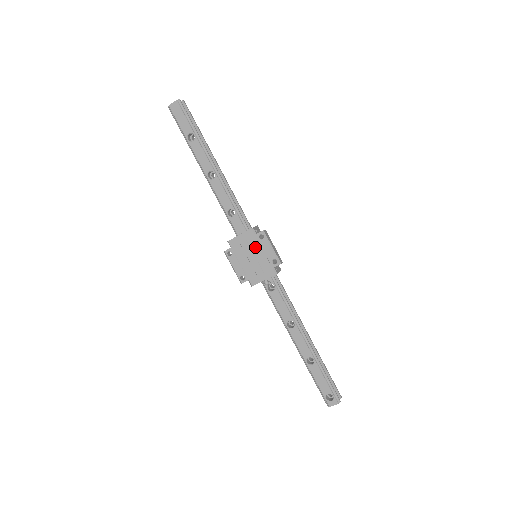
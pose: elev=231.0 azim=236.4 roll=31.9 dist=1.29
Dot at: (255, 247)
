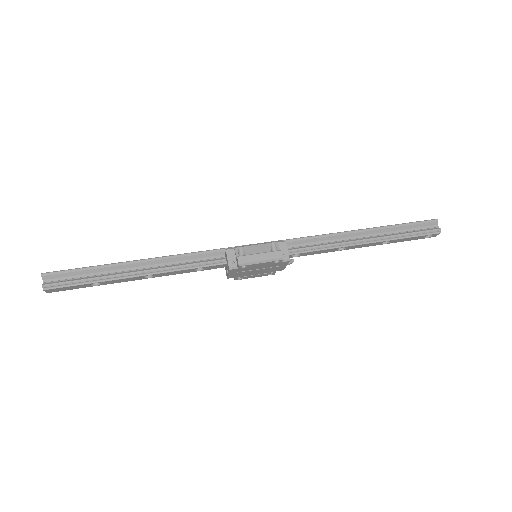
Dot at: (250, 269)
